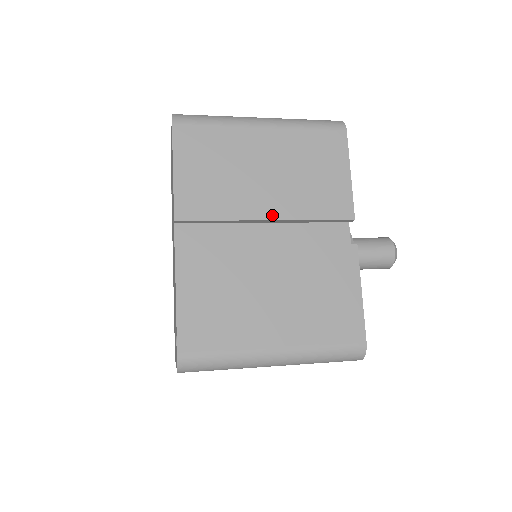
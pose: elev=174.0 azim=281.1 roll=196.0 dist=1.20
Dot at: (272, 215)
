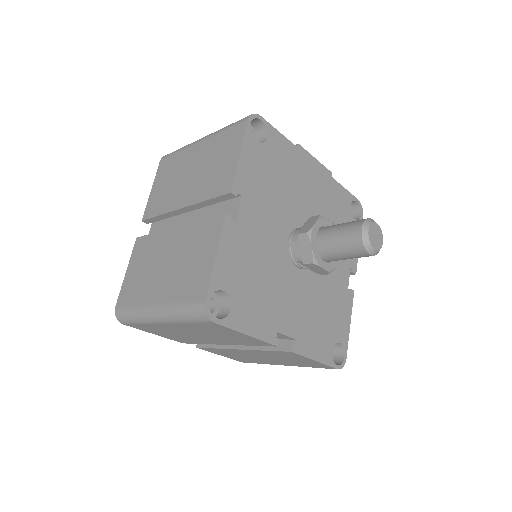
Dot at: (184, 204)
